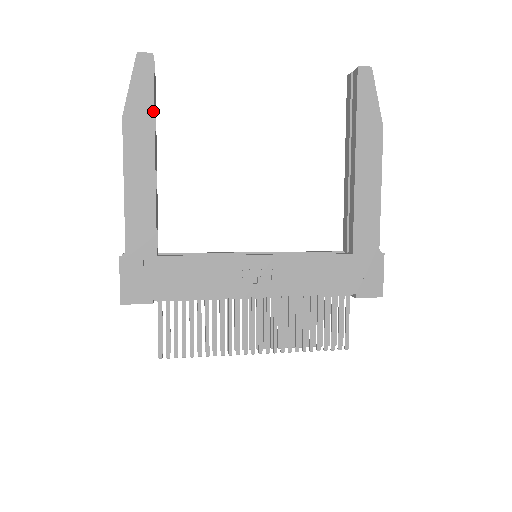
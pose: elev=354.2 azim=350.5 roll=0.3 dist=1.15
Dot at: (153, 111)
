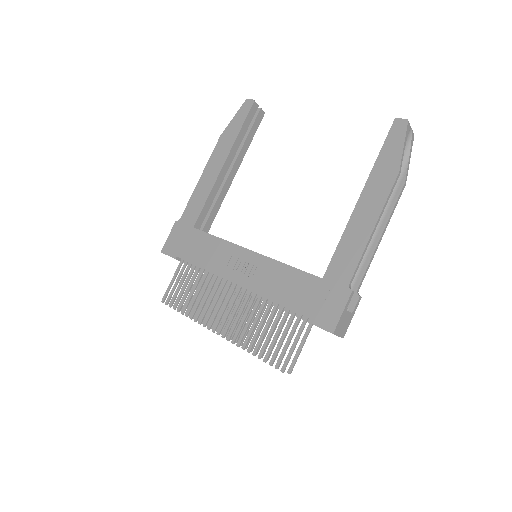
Dot at: (237, 134)
